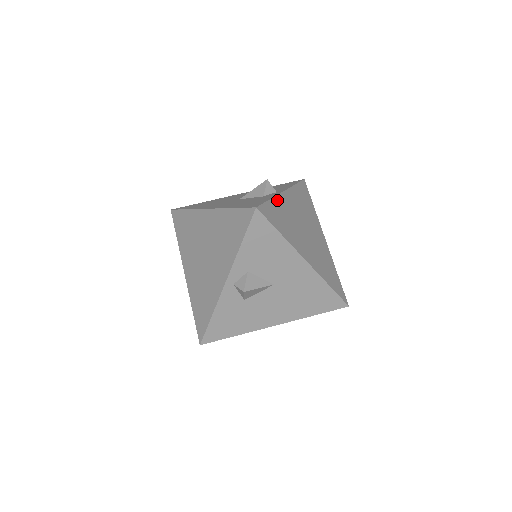
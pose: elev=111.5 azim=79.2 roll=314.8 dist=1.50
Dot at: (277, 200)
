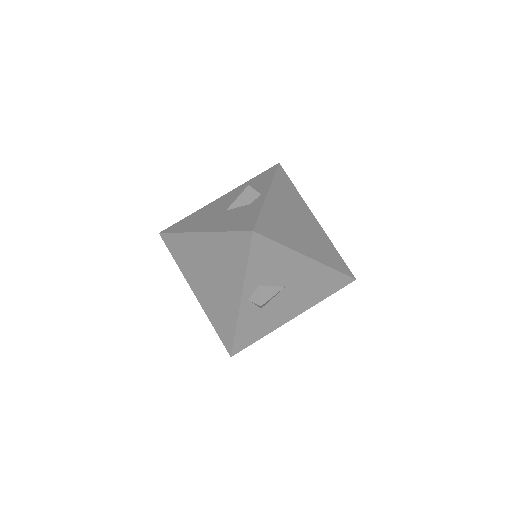
Dot at: (266, 207)
